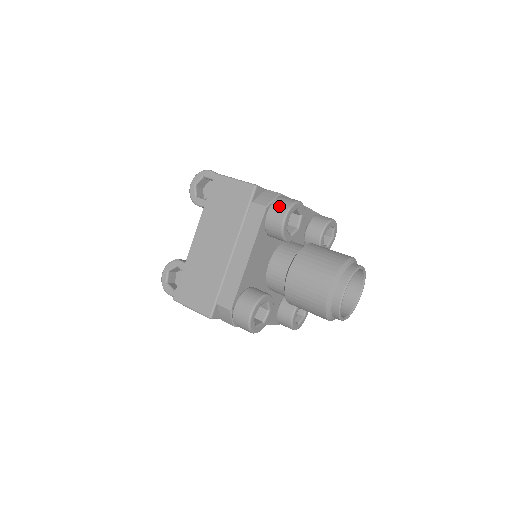
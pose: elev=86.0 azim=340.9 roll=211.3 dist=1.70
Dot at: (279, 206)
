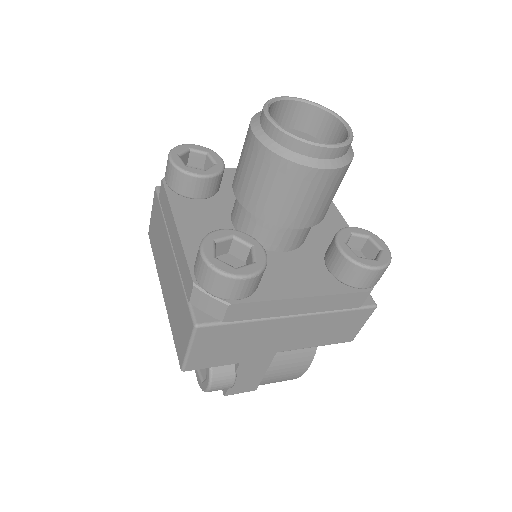
Dot at: occluded
